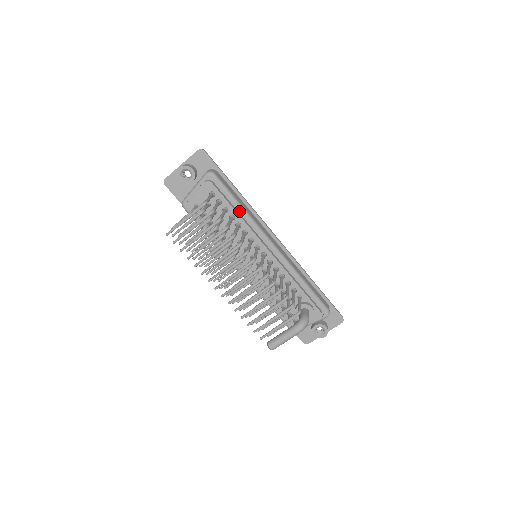
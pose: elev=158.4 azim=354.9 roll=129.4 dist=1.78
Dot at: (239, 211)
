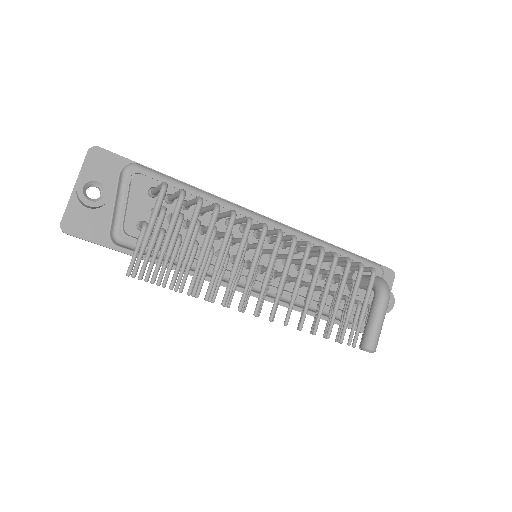
Dot at: (203, 198)
